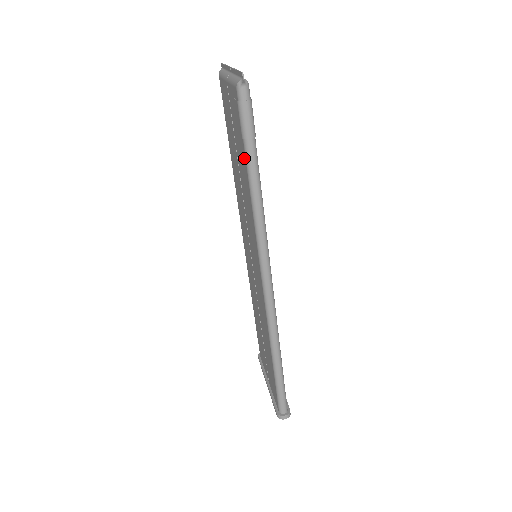
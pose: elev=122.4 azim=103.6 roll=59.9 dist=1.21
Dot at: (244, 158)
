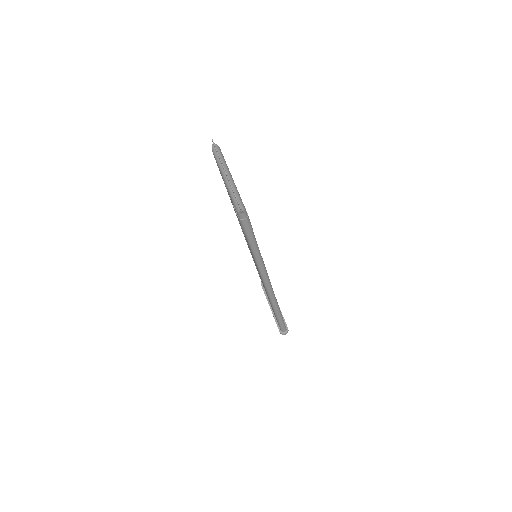
Dot at: occluded
